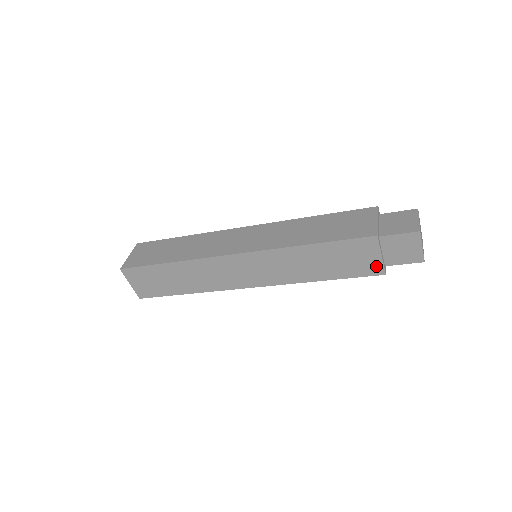
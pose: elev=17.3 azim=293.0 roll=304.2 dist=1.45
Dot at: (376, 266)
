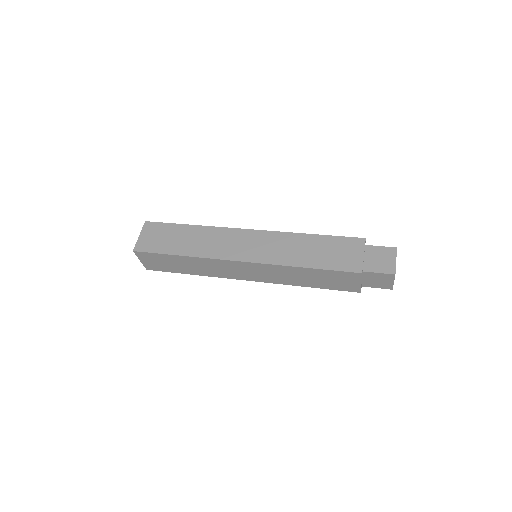
Dot at: (355, 287)
